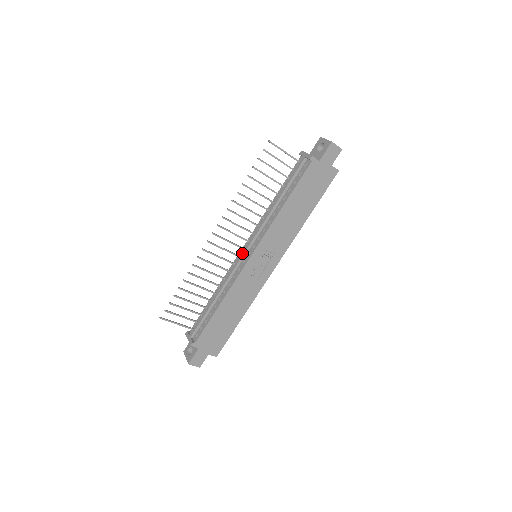
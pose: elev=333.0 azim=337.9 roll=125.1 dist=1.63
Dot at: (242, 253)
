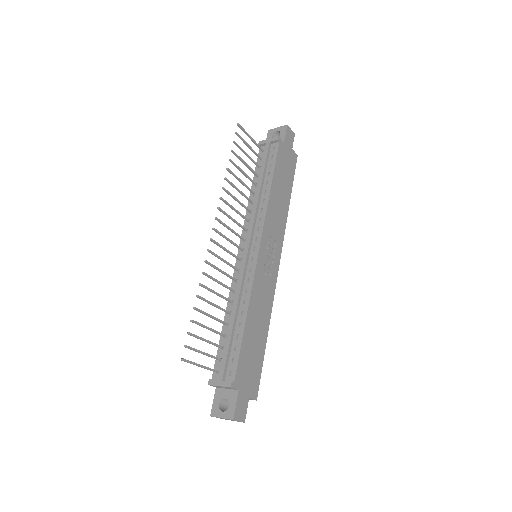
Dot at: (245, 252)
